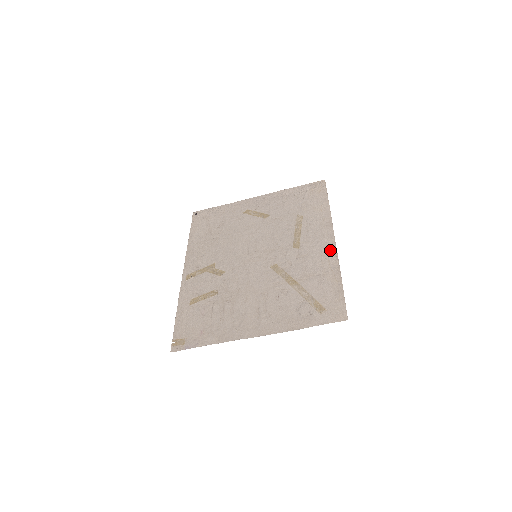
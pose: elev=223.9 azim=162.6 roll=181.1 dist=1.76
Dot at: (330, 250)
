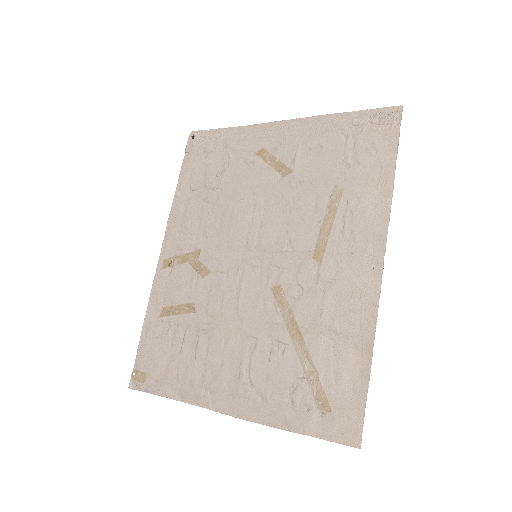
Dot at: (369, 286)
